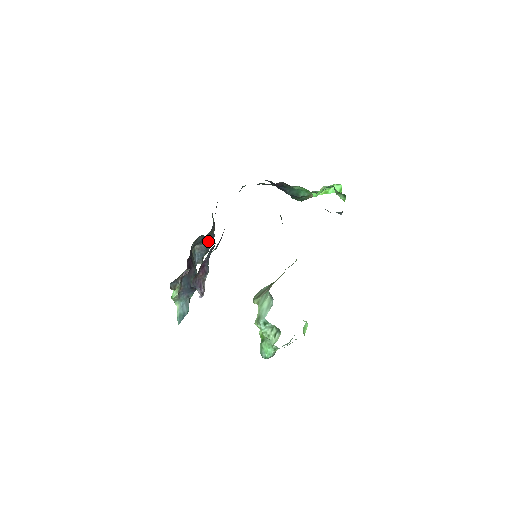
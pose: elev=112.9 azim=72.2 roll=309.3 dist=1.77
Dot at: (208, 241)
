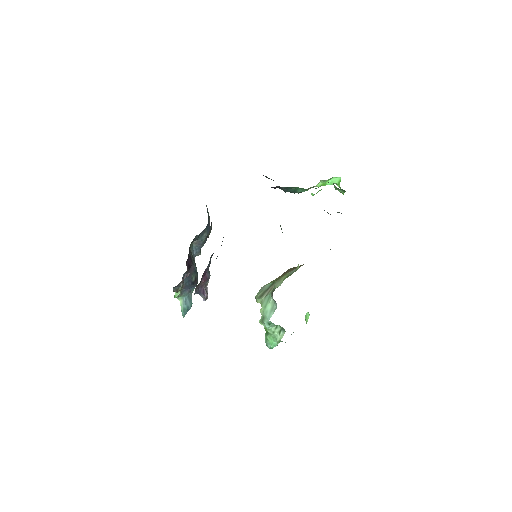
Dot at: (205, 235)
